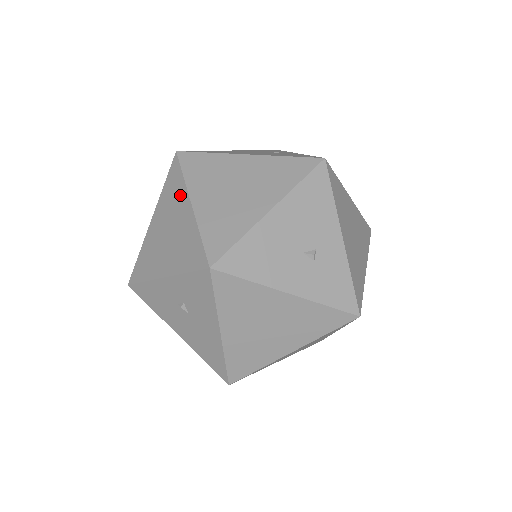
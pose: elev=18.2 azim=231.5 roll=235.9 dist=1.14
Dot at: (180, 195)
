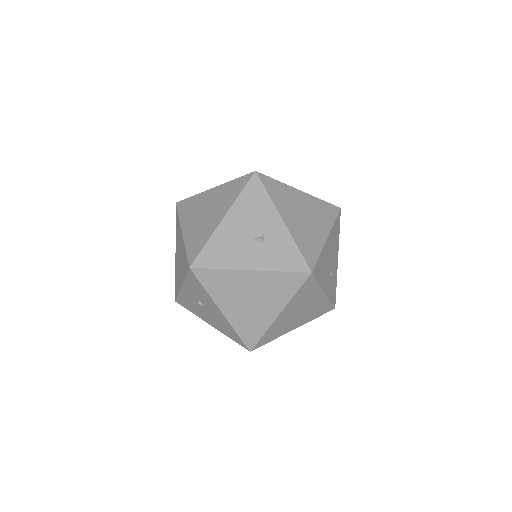
Dot at: (179, 230)
